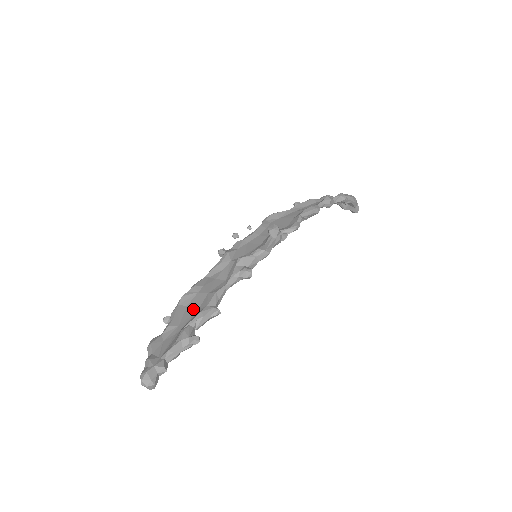
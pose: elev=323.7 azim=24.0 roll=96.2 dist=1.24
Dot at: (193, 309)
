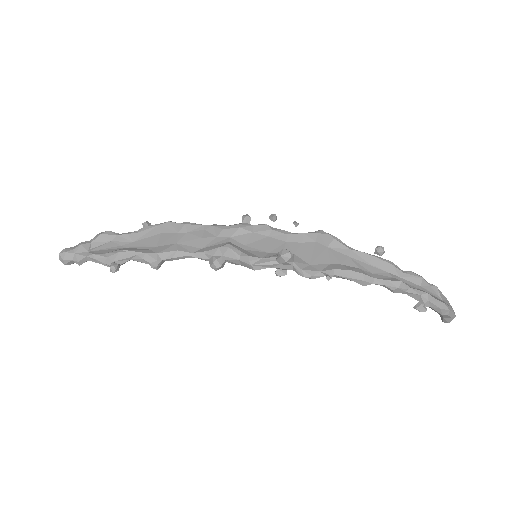
Dot at: (156, 242)
